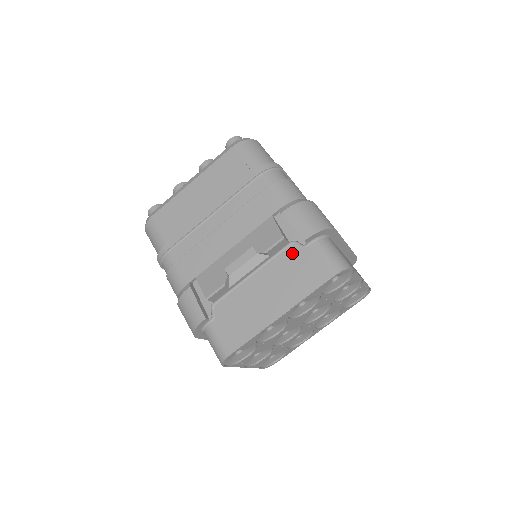
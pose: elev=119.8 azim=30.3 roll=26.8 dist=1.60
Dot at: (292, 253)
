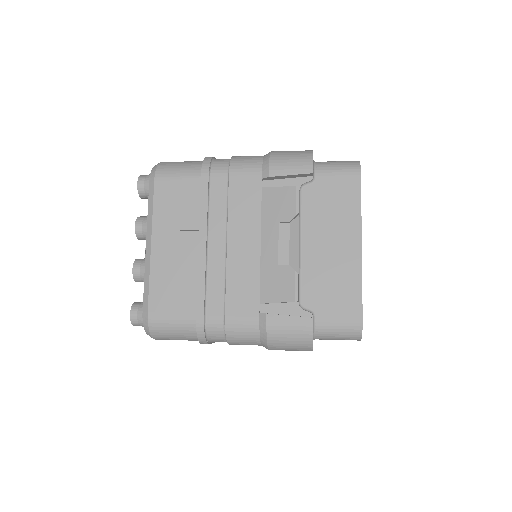
Dot at: (310, 196)
